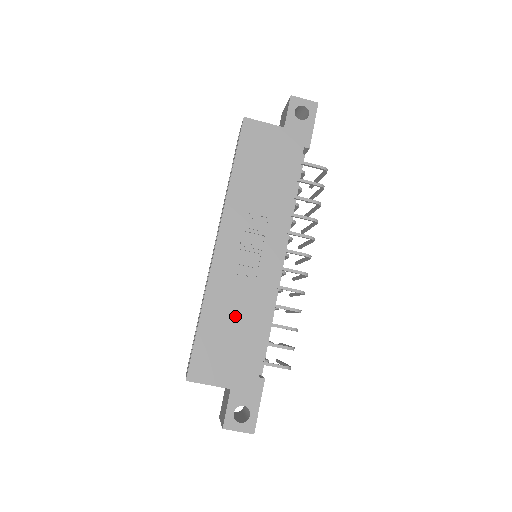
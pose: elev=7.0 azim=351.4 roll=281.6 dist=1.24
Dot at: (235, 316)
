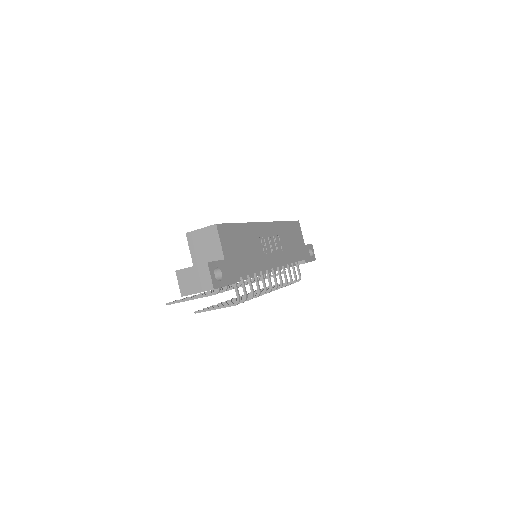
Dot at: (249, 247)
